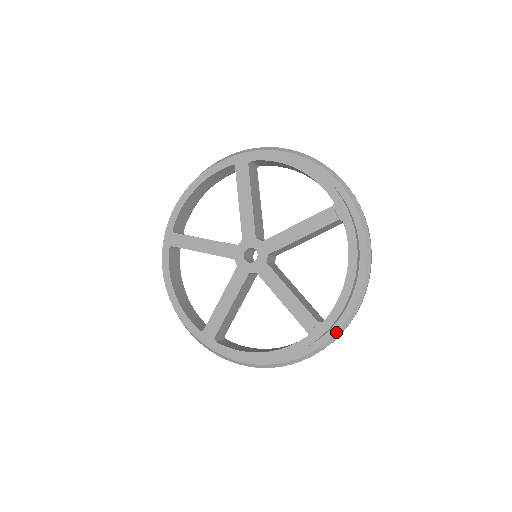
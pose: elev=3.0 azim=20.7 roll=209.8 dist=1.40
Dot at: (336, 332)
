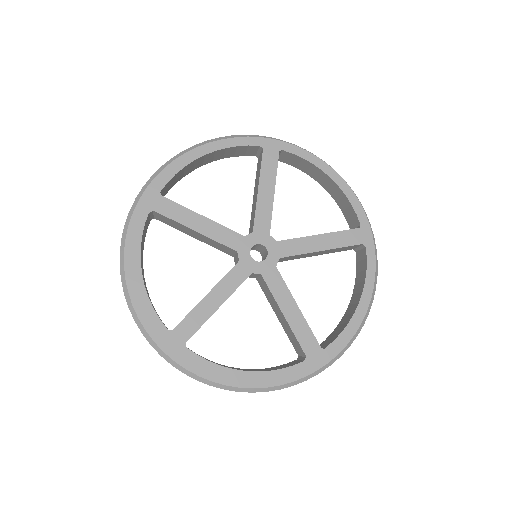
Dot at: occluded
